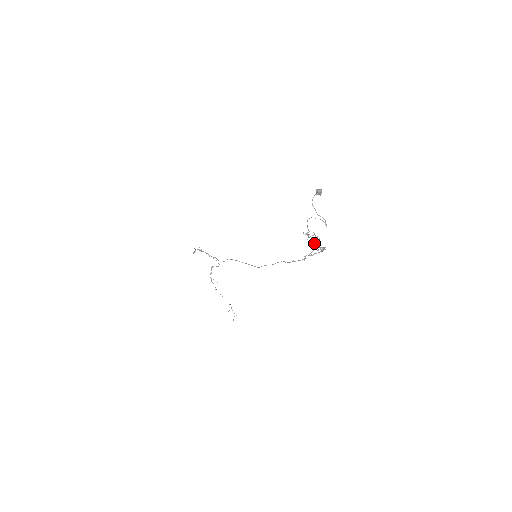
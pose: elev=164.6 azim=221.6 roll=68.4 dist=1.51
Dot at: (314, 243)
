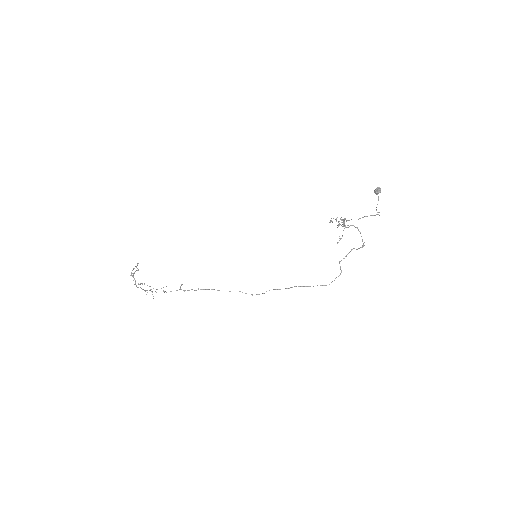
Dot at: occluded
